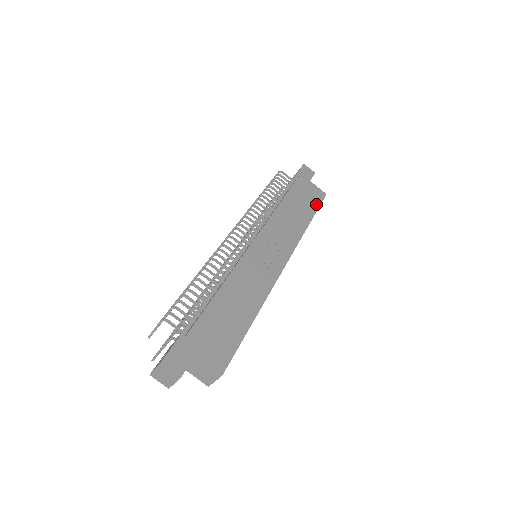
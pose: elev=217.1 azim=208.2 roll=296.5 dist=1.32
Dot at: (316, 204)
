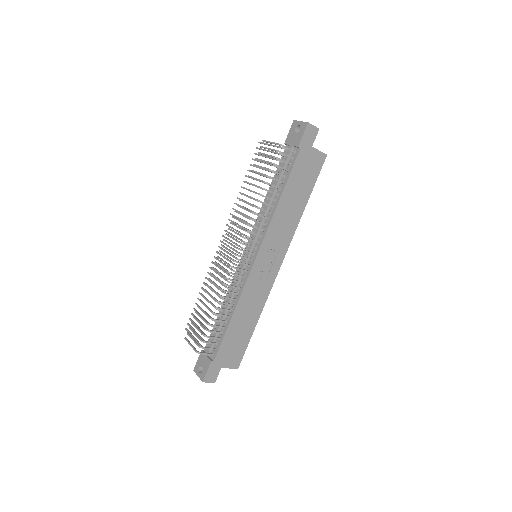
Dot at: (314, 178)
